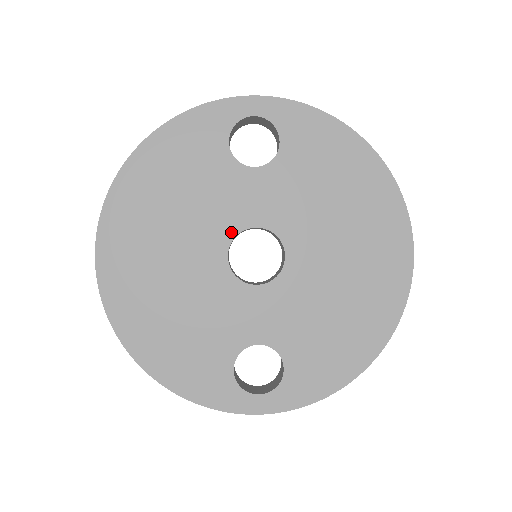
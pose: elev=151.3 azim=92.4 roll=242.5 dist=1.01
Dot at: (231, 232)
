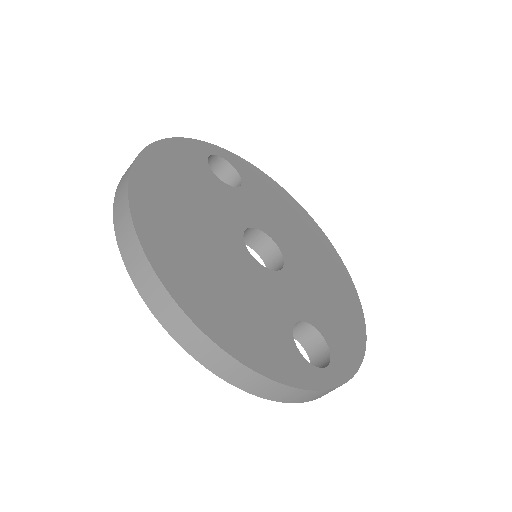
Dot at: (239, 228)
